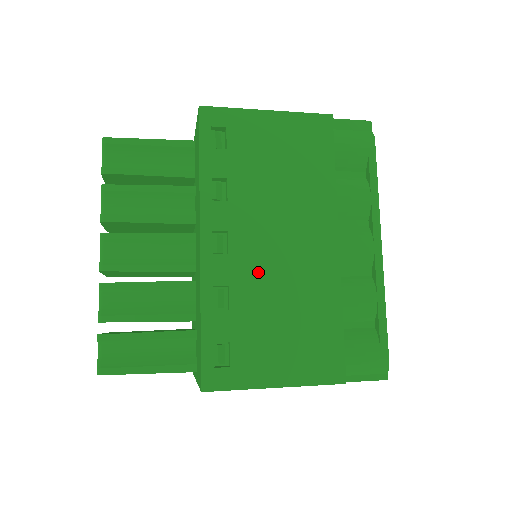
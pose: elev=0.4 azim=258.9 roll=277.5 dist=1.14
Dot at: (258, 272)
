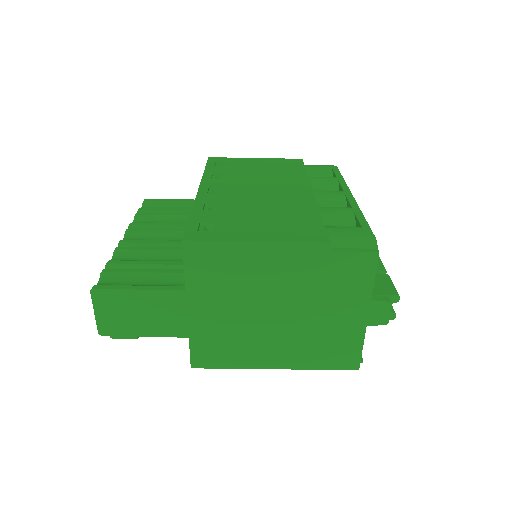
Dot at: (243, 199)
